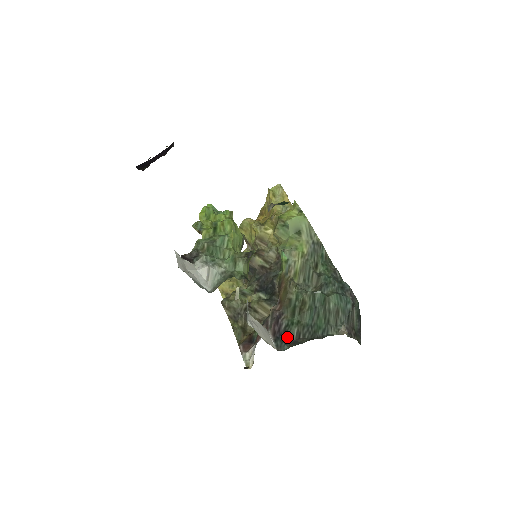
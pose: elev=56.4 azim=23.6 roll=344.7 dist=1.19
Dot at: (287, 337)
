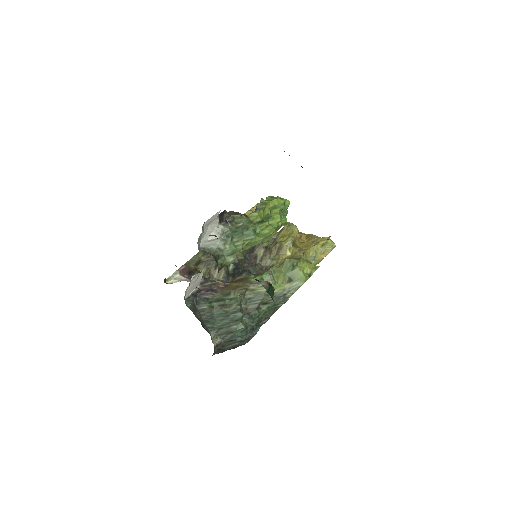
Dot at: (198, 302)
